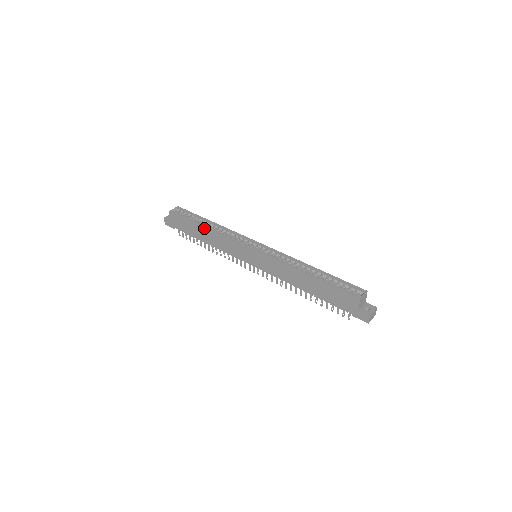
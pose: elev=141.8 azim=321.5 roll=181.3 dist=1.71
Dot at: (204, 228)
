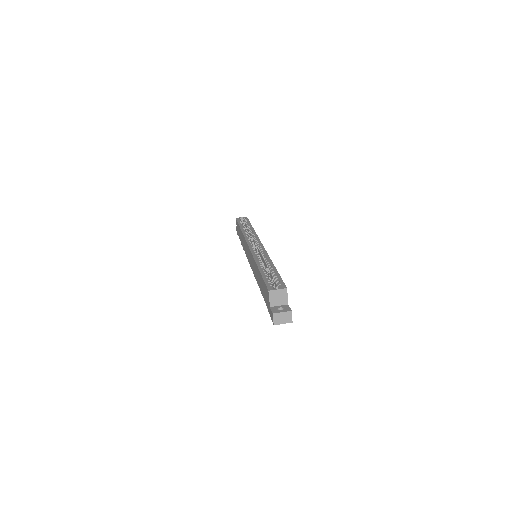
Dot at: (241, 229)
